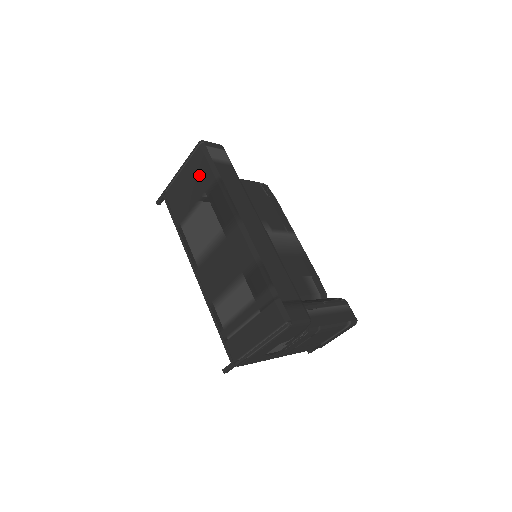
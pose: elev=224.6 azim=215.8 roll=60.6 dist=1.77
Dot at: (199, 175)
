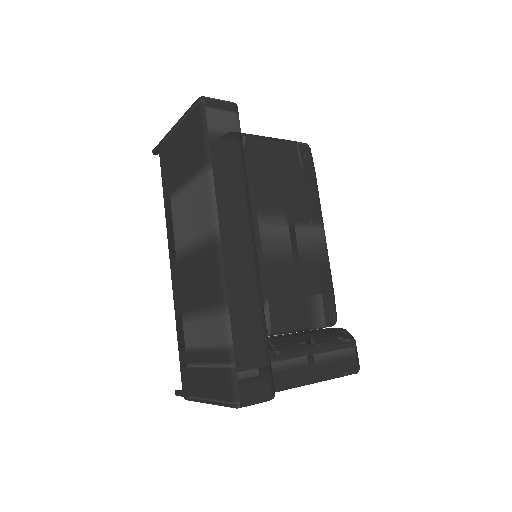
Dot at: (191, 147)
